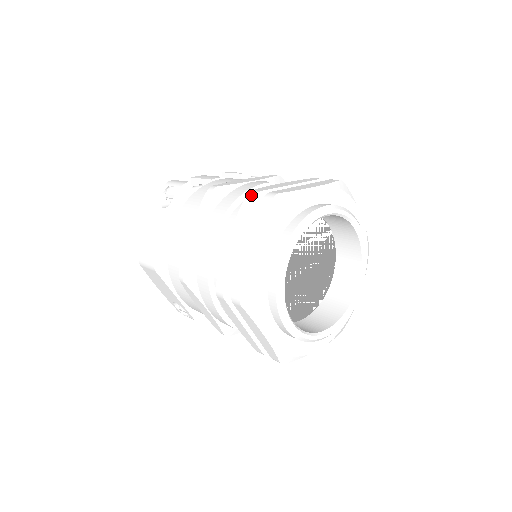
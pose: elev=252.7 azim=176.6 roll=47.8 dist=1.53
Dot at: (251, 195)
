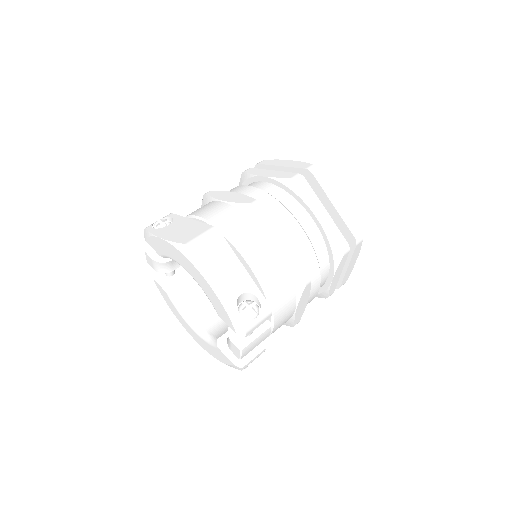
Dot at: (247, 169)
